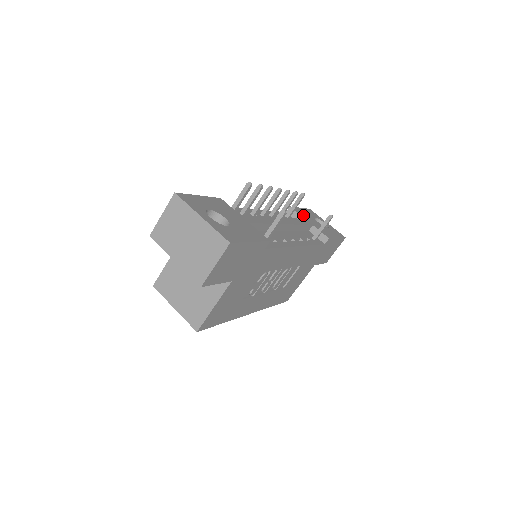
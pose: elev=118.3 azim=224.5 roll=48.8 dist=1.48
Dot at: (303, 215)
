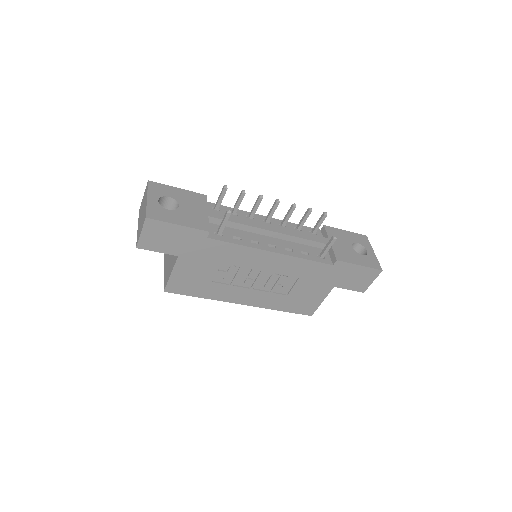
Dot at: (333, 235)
